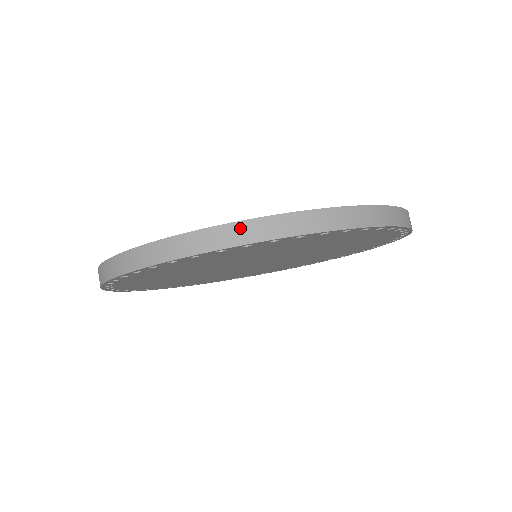
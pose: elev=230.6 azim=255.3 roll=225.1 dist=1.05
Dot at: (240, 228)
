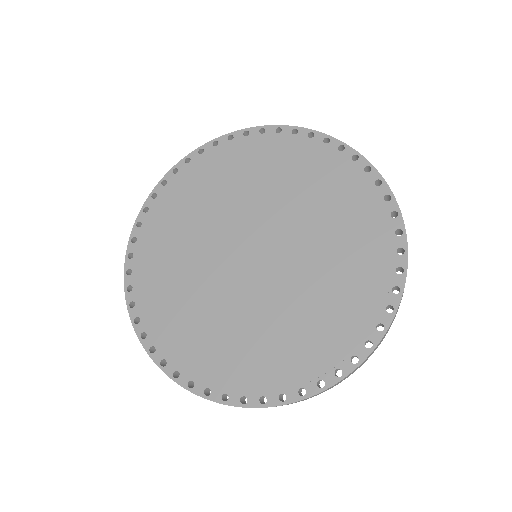
Dot at: occluded
